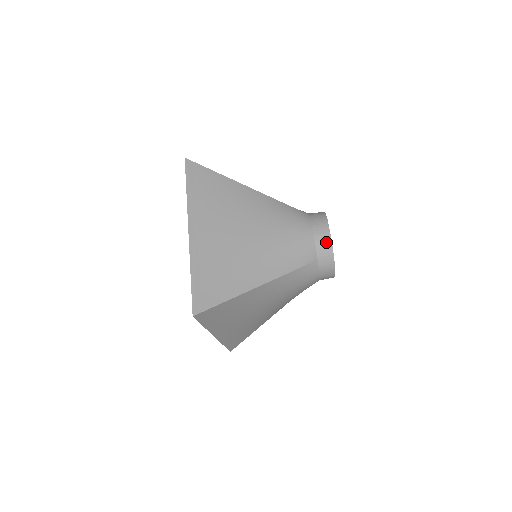
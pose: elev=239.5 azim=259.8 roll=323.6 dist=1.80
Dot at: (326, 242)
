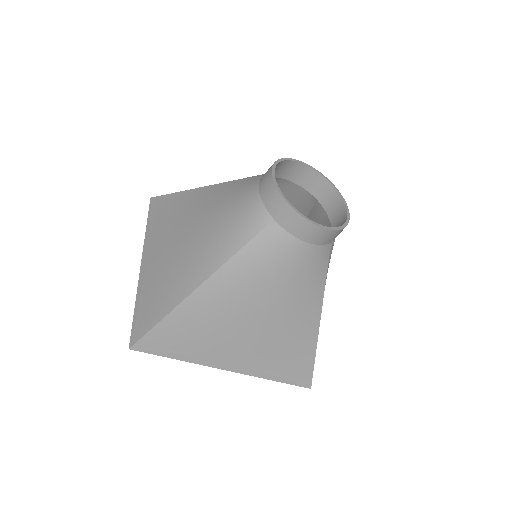
Dot at: (327, 235)
